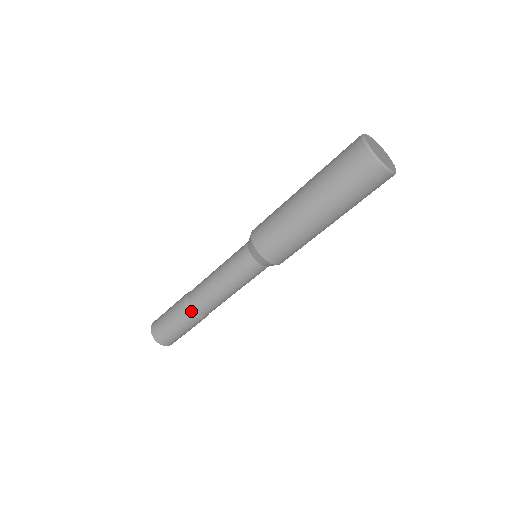
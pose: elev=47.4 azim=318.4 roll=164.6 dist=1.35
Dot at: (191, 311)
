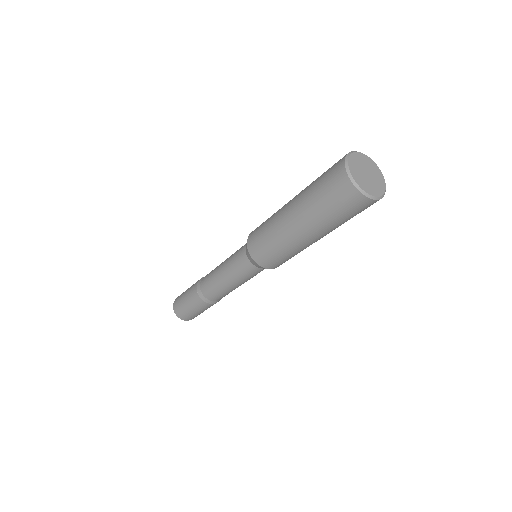
Dot at: (198, 287)
